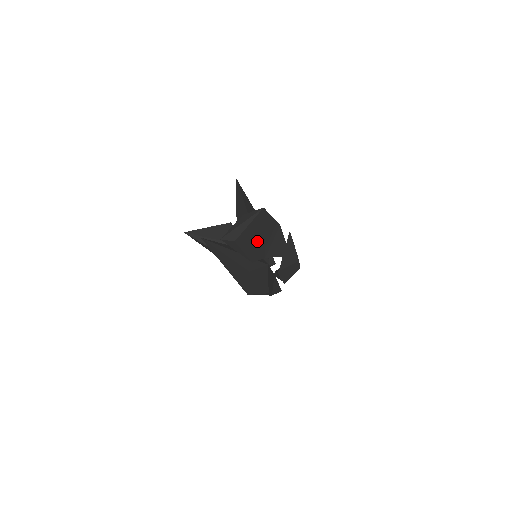
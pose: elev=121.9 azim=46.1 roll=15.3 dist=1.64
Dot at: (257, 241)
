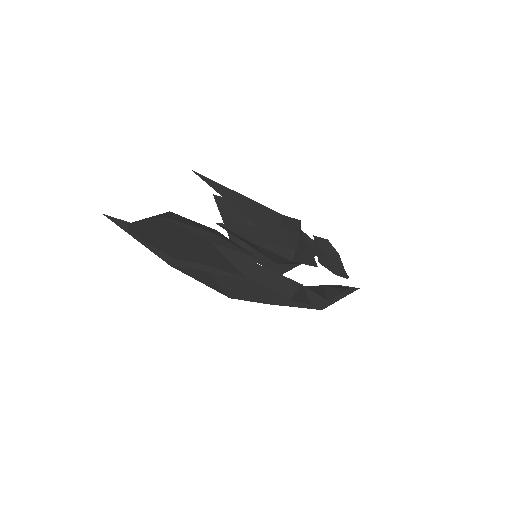
Dot at: (173, 243)
